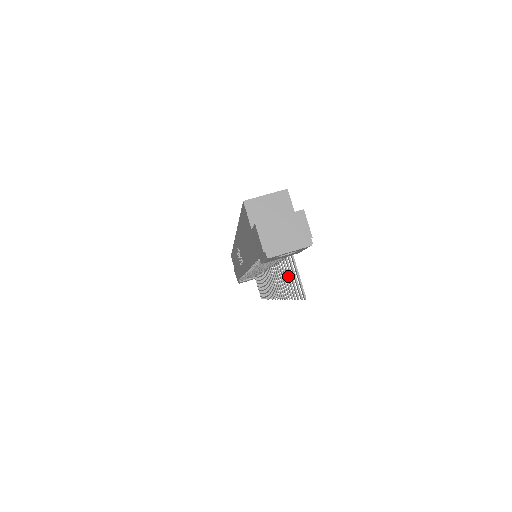
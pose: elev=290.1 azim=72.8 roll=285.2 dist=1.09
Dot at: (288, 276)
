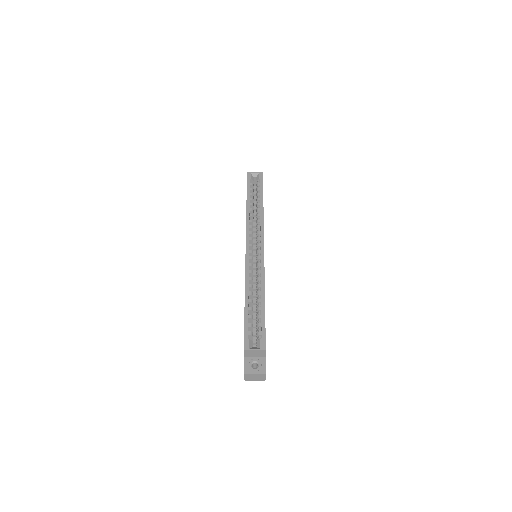
Dot at: occluded
